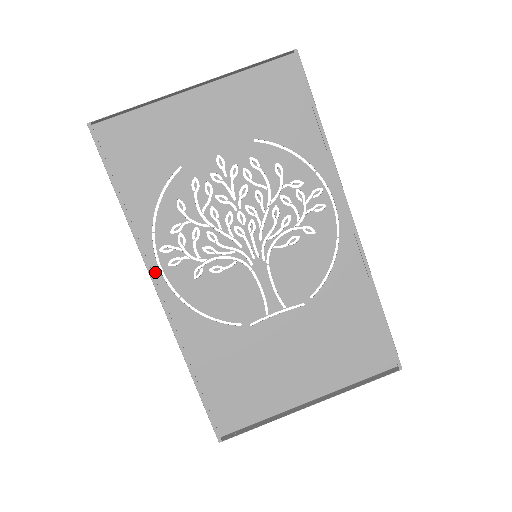
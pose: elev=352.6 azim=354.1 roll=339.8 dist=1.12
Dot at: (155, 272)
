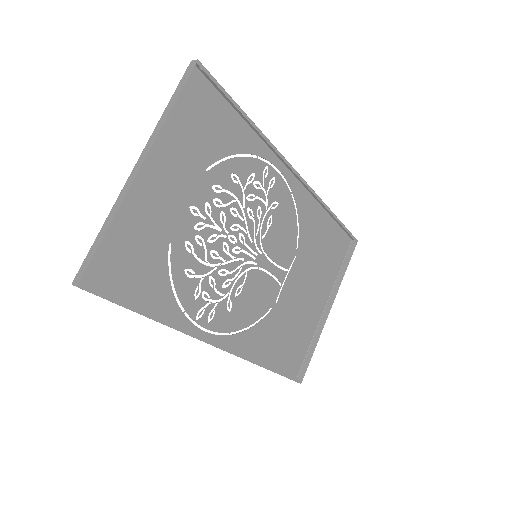
Dot at: (204, 337)
